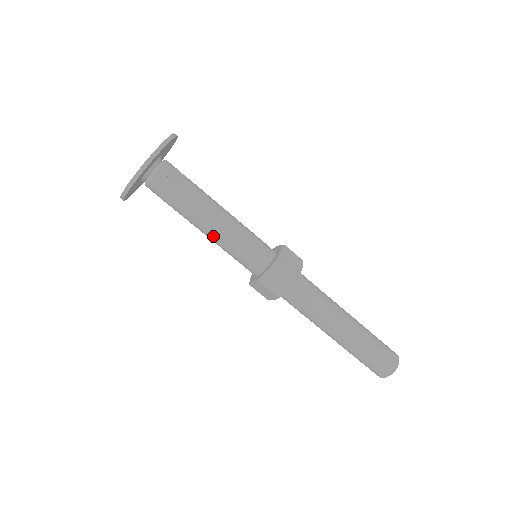
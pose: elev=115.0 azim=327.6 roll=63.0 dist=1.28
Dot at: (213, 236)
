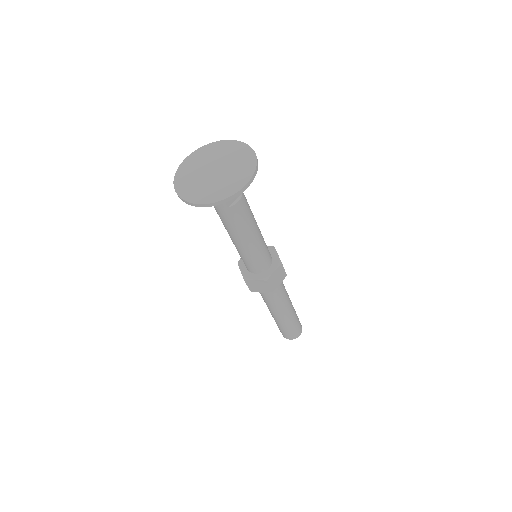
Dot at: (232, 240)
